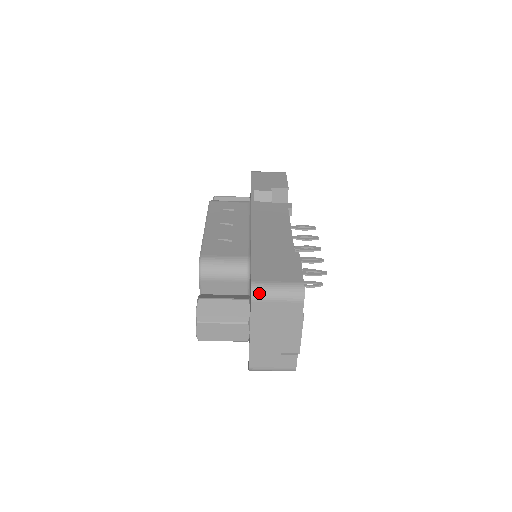
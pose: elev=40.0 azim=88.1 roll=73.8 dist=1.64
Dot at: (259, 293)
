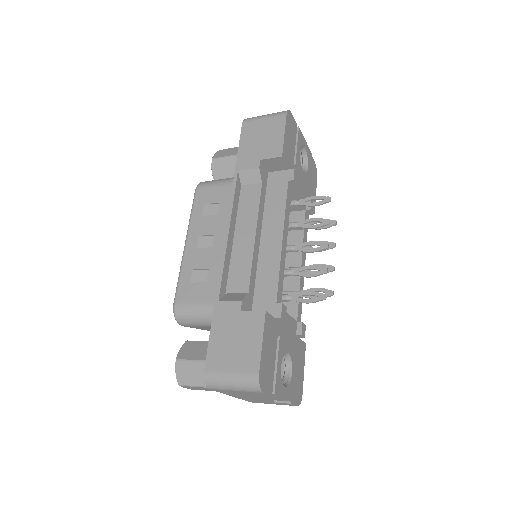
Dot at: (213, 385)
